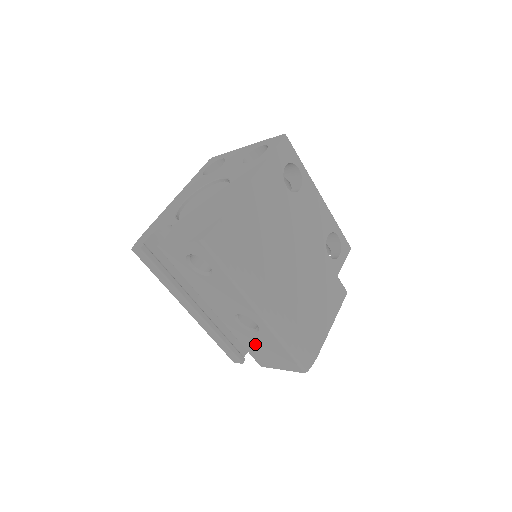
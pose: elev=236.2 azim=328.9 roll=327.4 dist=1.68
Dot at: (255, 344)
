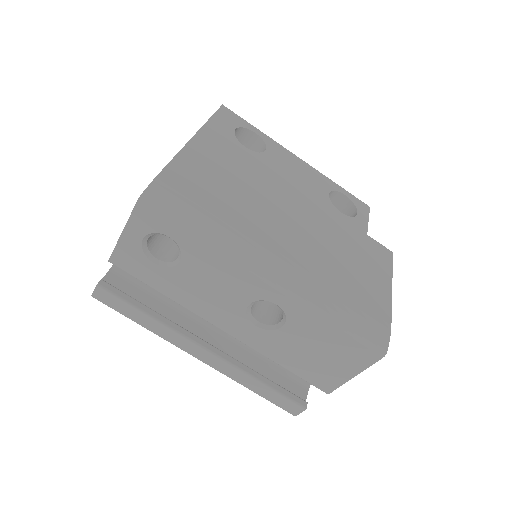
Dot at: (297, 351)
